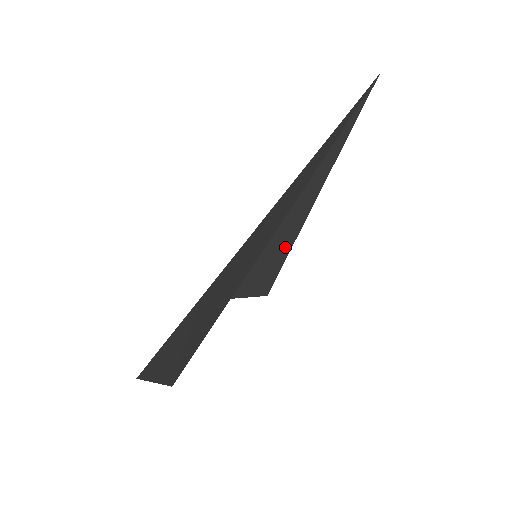
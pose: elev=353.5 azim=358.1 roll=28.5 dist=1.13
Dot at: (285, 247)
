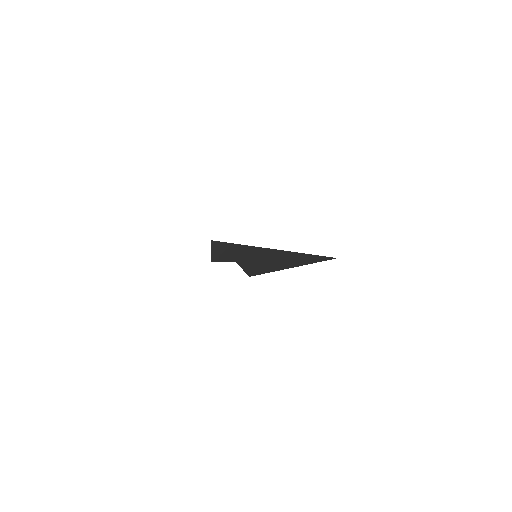
Dot at: (261, 270)
